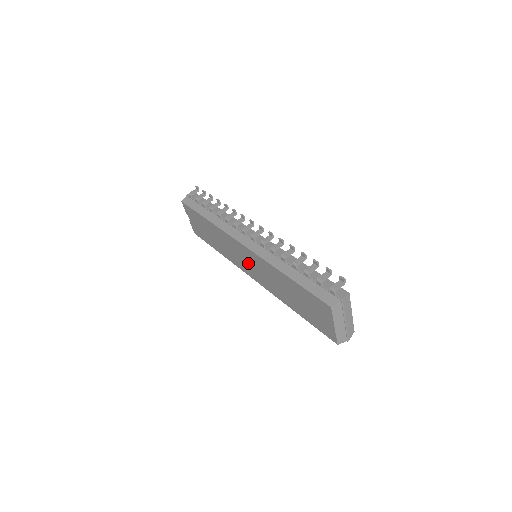
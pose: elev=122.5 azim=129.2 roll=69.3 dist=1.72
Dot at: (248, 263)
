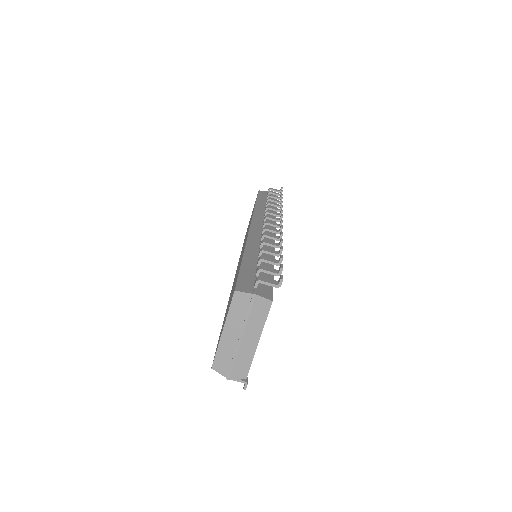
Dot at: occluded
